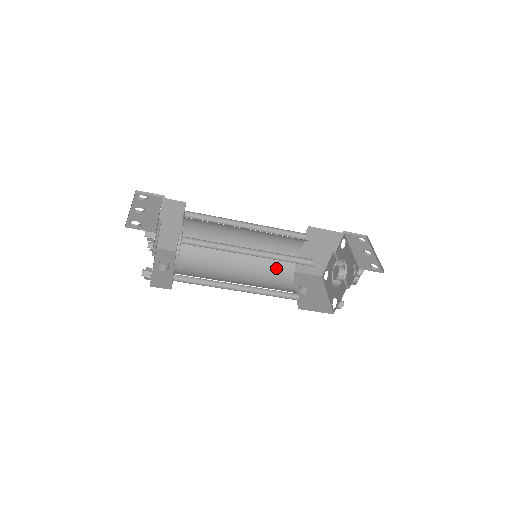
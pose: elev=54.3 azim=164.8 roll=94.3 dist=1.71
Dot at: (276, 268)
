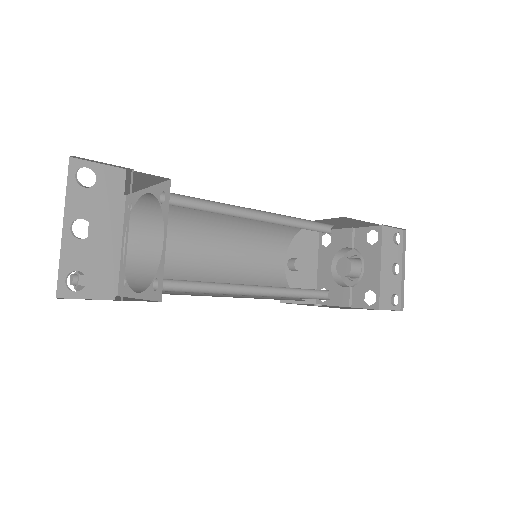
Dot at: (271, 236)
